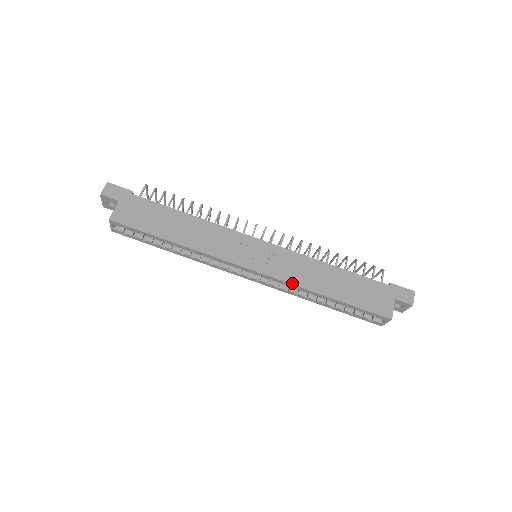
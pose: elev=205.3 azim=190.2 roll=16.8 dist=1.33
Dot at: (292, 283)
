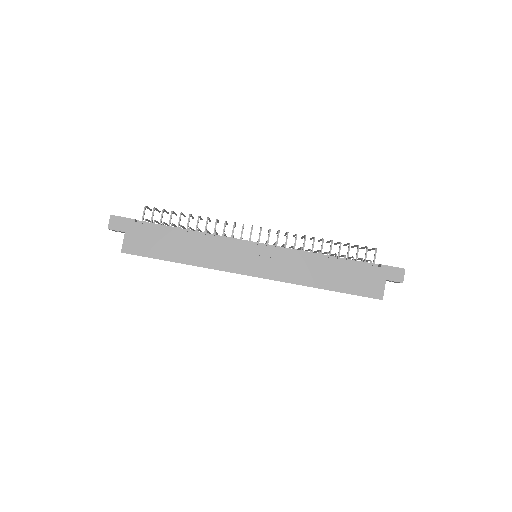
Dot at: (290, 282)
